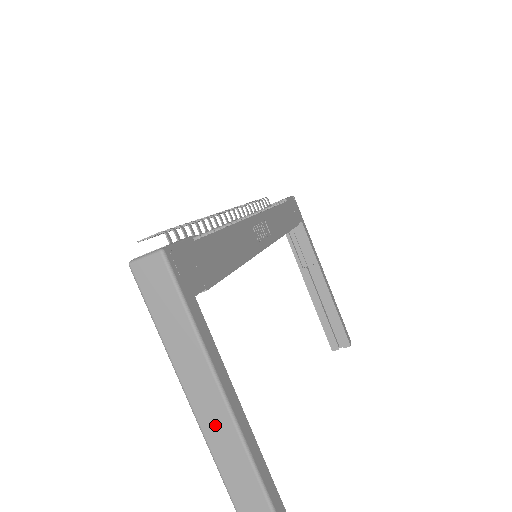
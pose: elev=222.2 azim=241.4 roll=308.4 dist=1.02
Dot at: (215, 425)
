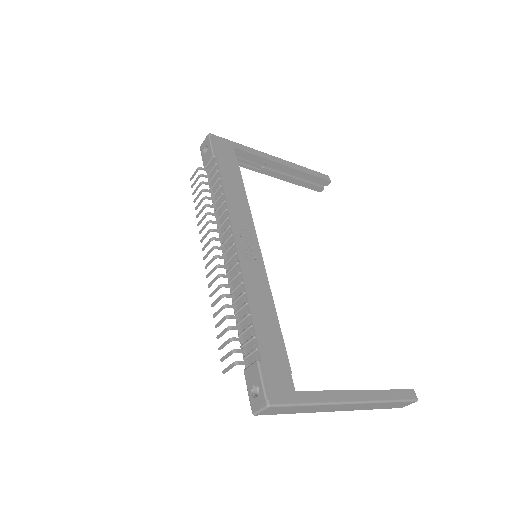
Dot at: (348, 408)
